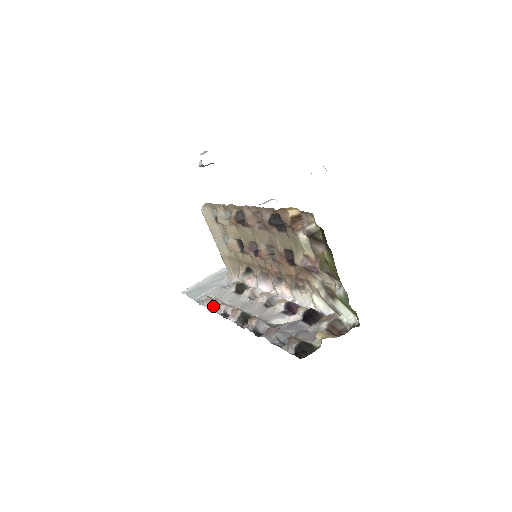
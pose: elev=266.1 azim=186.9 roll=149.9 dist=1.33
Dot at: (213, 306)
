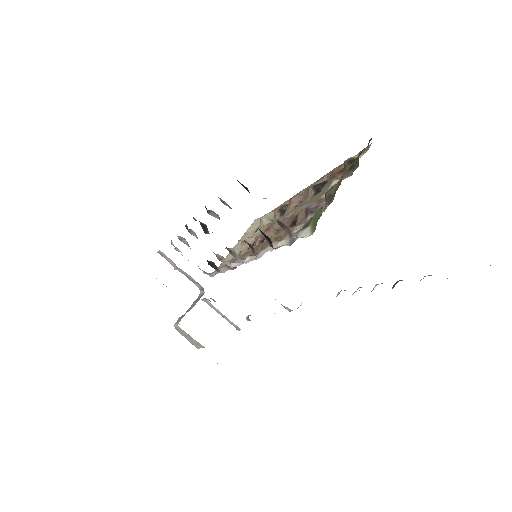
Dot at: (181, 240)
